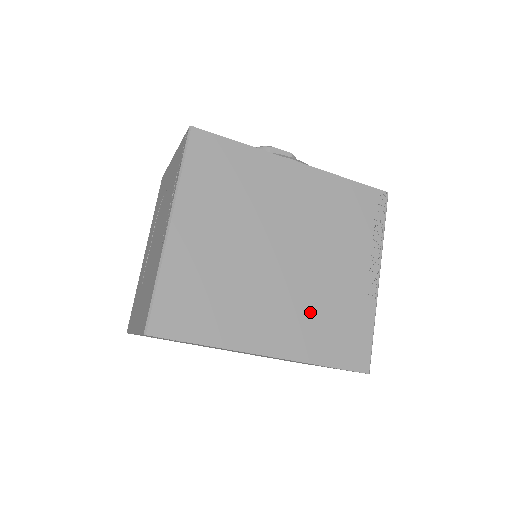
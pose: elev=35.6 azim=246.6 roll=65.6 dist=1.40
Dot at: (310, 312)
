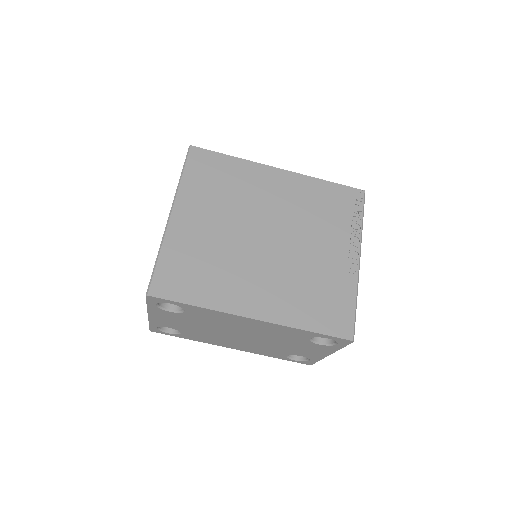
Dot at: (293, 284)
